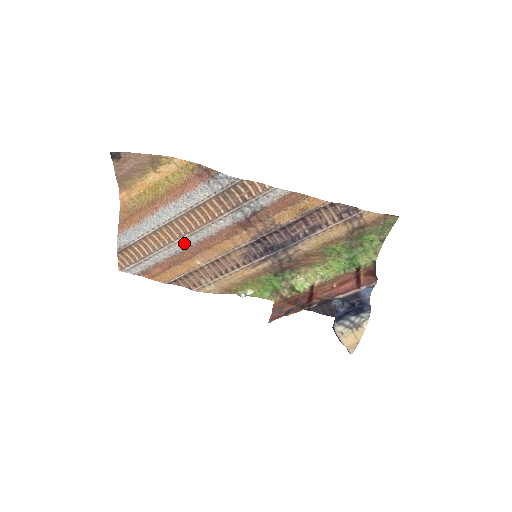
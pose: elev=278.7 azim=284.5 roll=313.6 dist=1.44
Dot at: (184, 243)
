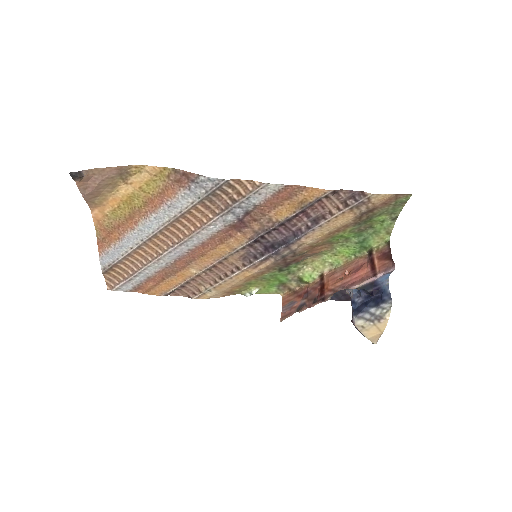
Dot at: (174, 254)
